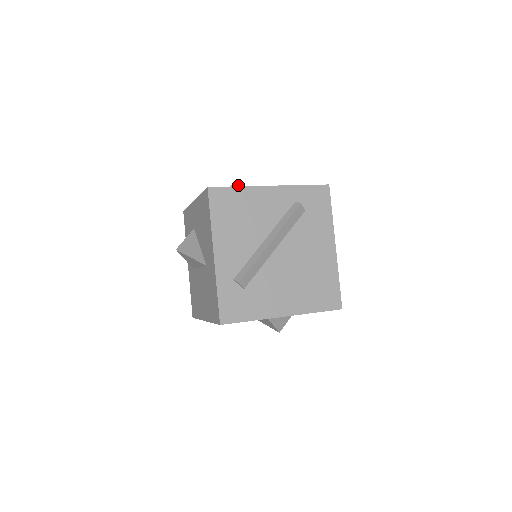
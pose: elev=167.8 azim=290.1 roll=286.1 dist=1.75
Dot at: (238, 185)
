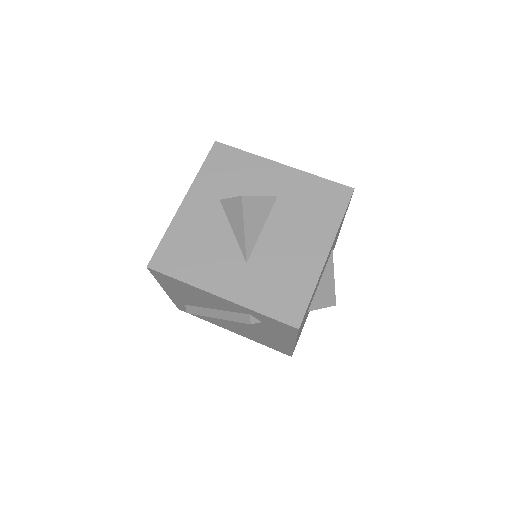
Dot at: (241, 208)
